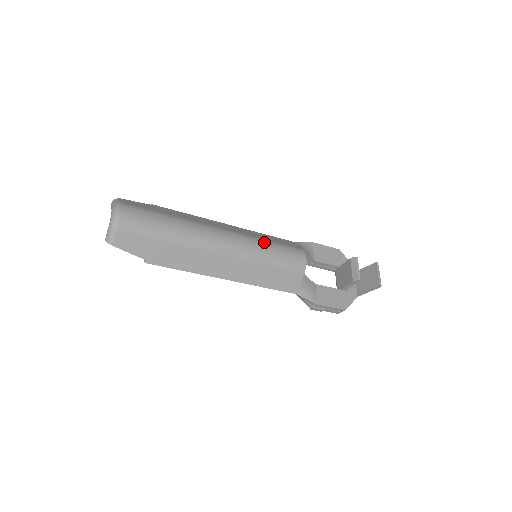
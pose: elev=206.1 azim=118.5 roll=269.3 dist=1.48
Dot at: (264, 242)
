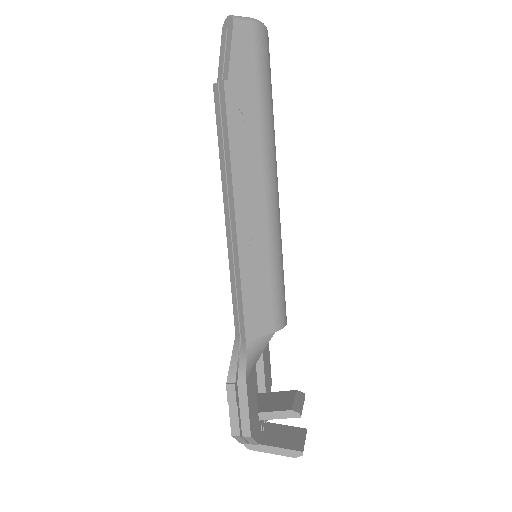
Dot at: occluded
